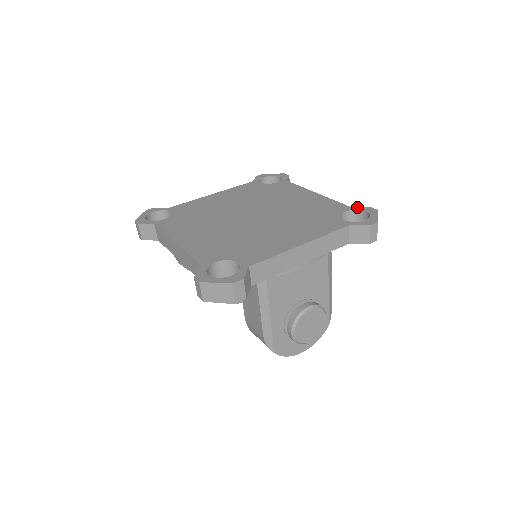
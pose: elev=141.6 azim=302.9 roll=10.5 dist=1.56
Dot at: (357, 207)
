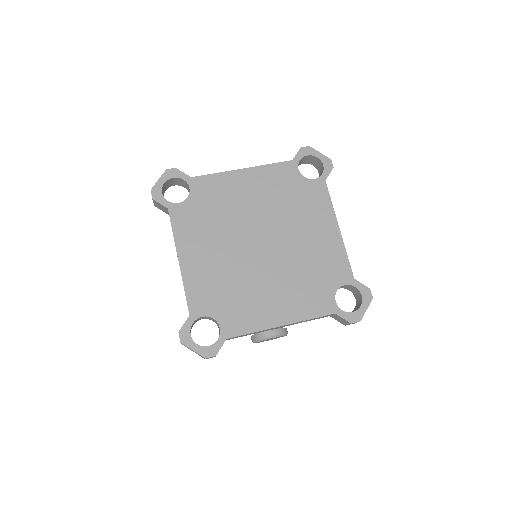
Dot at: (359, 283)
